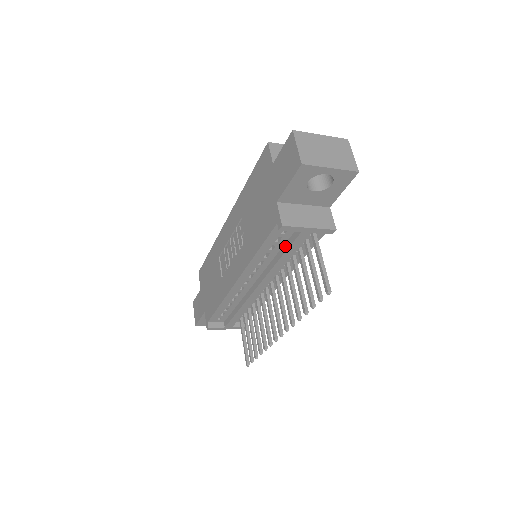
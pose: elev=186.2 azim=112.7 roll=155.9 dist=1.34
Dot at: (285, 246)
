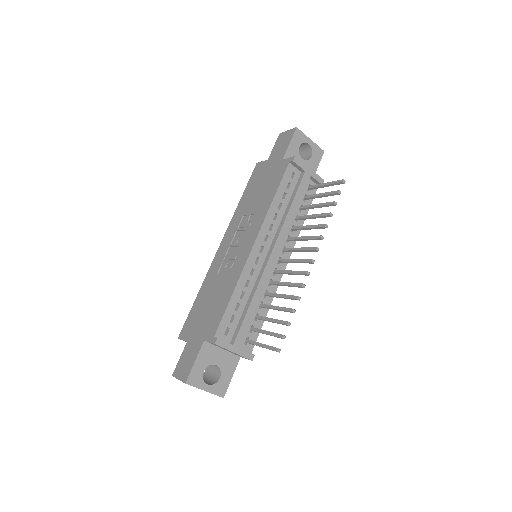
Dot at: (293, 194)
